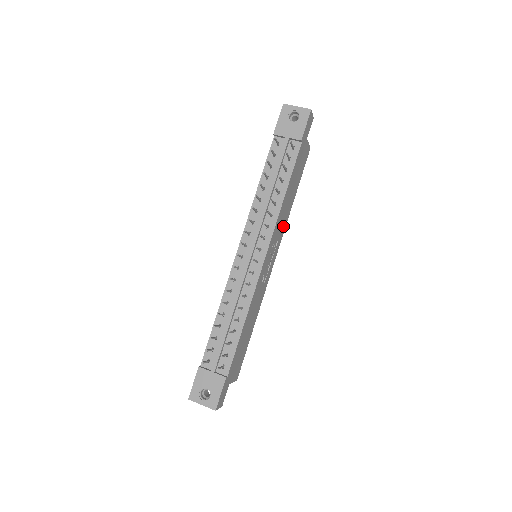
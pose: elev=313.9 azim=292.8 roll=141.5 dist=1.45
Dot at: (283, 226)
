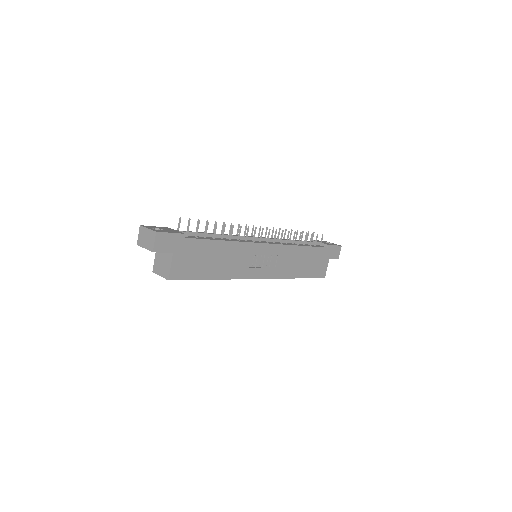
Dot at: (284, 271)
